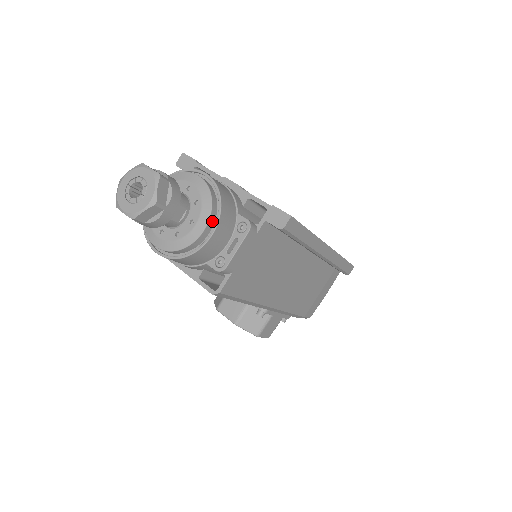
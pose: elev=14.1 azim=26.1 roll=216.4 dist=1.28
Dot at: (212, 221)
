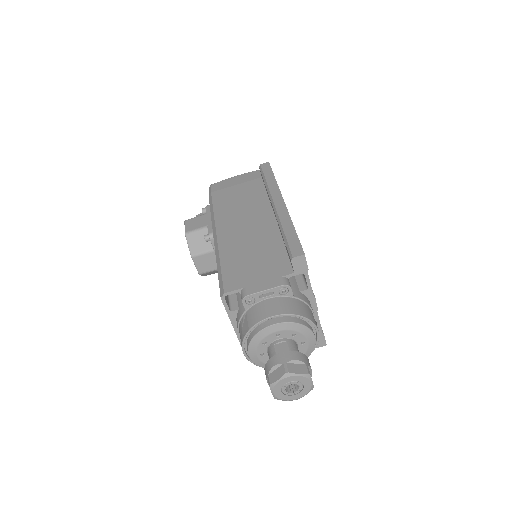
Dot at: occluded
